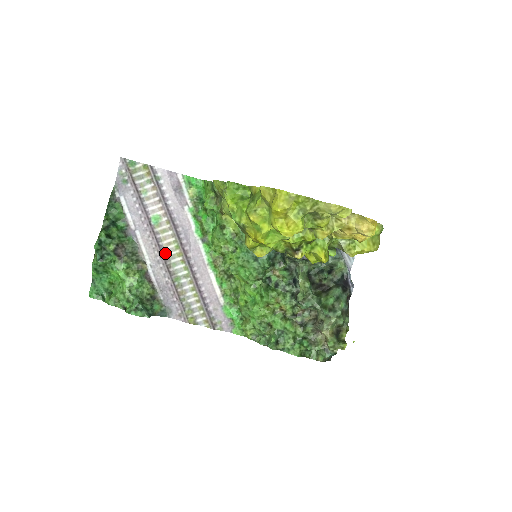
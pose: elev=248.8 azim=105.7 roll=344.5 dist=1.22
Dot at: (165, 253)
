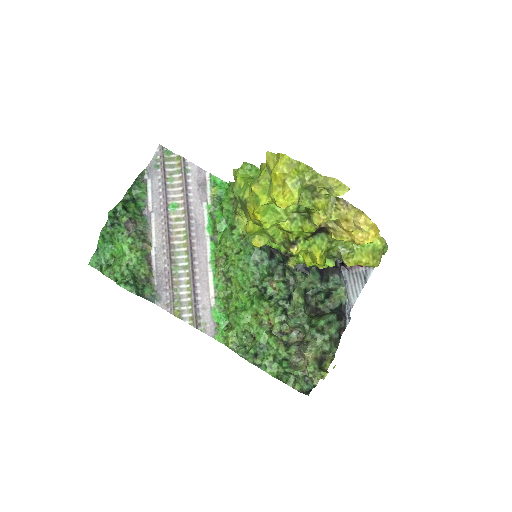
Dot at: (172, 240)
